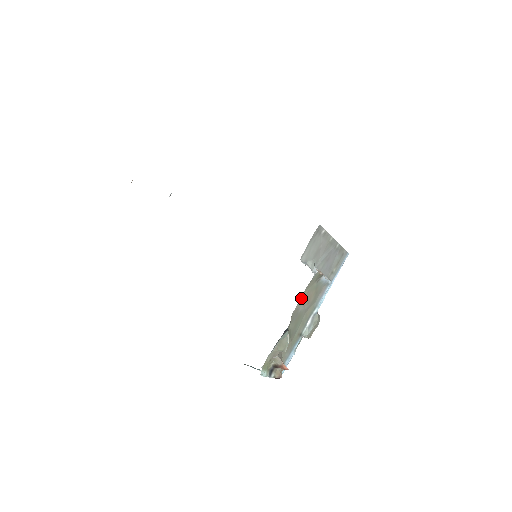
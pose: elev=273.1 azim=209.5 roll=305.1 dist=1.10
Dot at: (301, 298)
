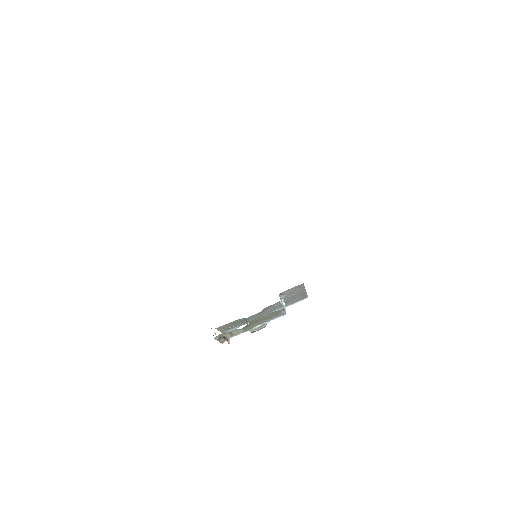
Dot at: (264, 315)
